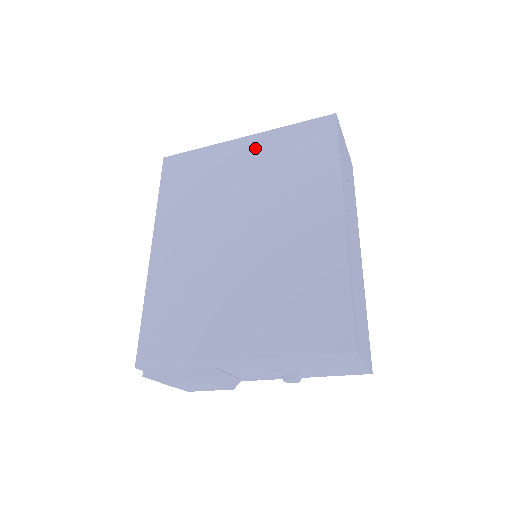
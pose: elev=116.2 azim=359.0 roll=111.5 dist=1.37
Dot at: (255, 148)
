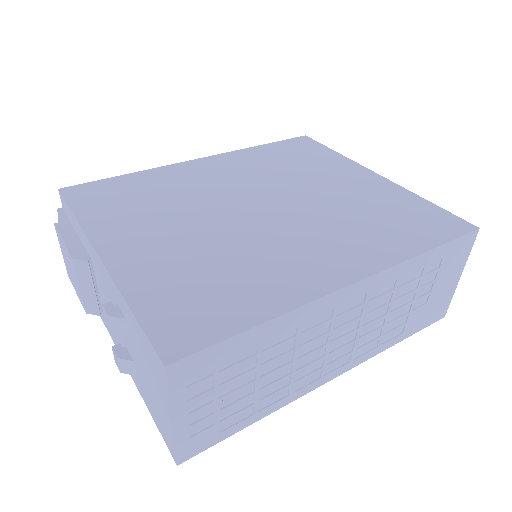
Dot at: (373, 184)
